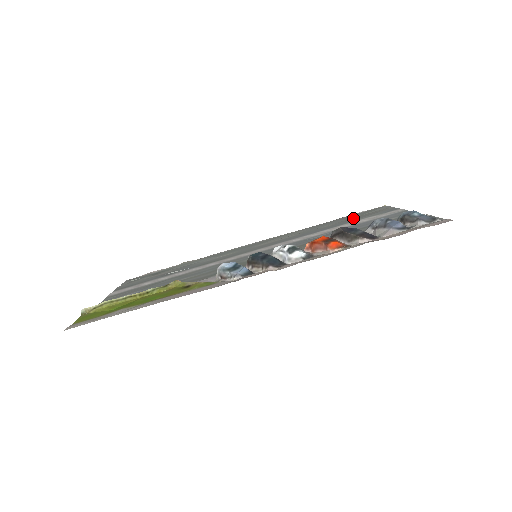
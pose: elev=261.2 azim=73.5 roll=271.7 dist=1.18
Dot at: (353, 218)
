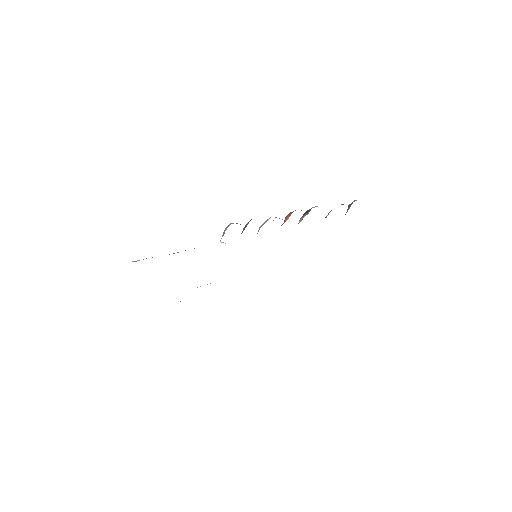
Dot at: occluded
